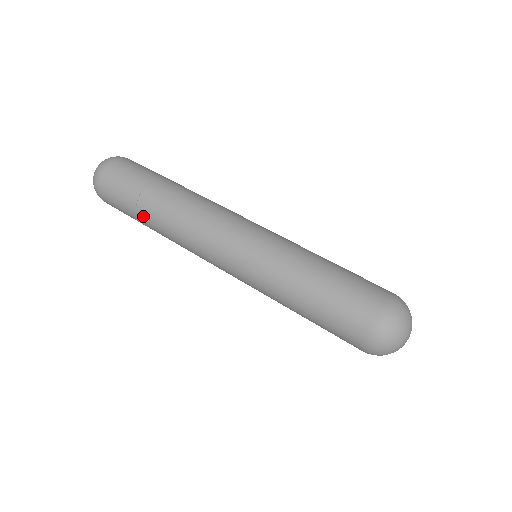
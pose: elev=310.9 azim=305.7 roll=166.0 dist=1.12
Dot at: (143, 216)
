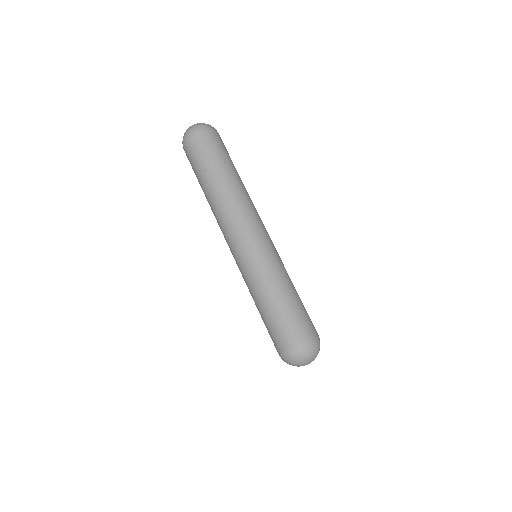
Dot at: occluded
